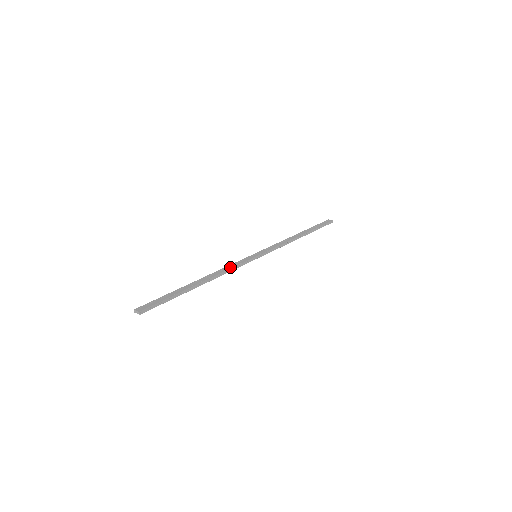
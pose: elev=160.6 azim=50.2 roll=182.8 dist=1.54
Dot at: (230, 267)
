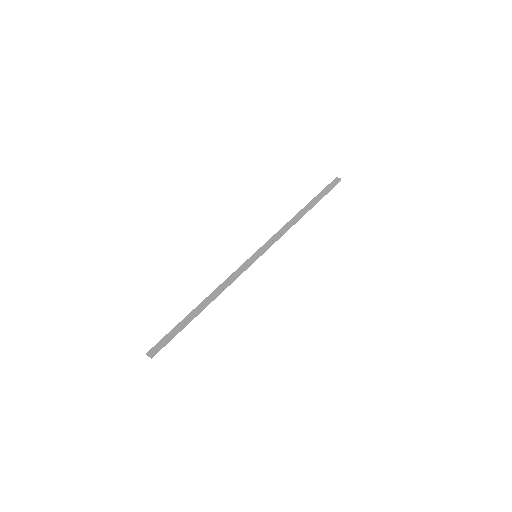
Dot at: (230, 280)
